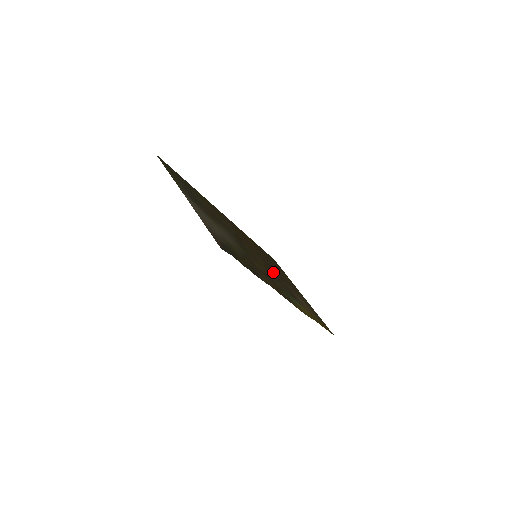
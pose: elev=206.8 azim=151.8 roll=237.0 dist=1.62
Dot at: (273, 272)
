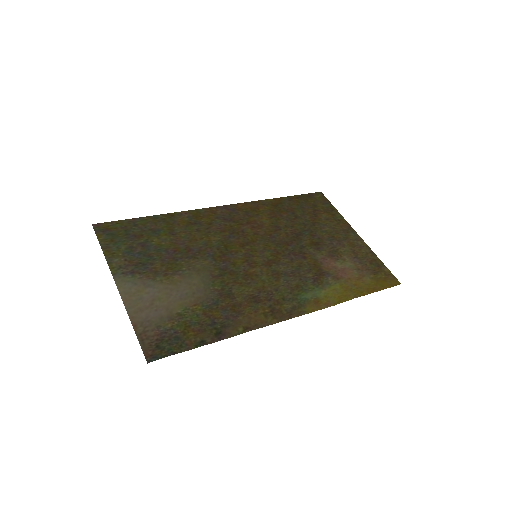
Dot at: (289, 256)
